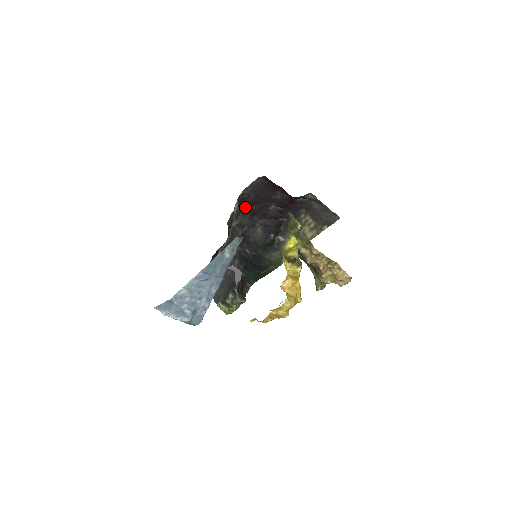
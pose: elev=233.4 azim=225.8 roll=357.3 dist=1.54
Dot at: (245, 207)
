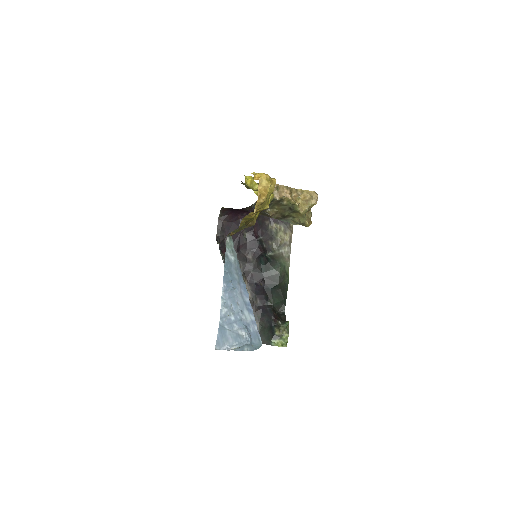
Dot at: occluded
